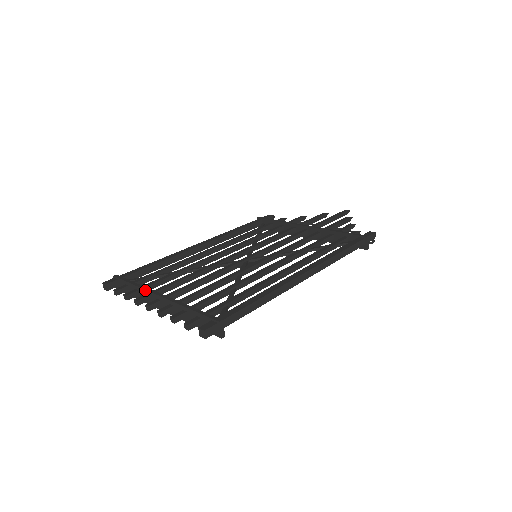
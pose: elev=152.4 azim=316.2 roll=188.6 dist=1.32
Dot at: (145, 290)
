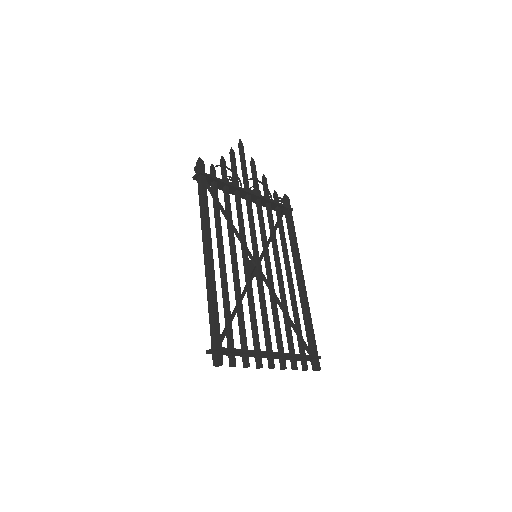
Dot at: (260, 354)
